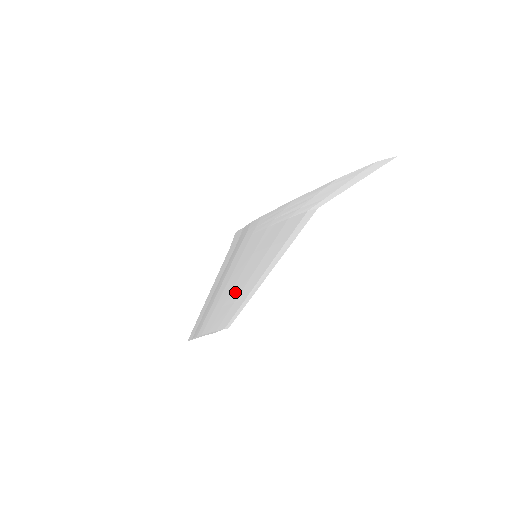
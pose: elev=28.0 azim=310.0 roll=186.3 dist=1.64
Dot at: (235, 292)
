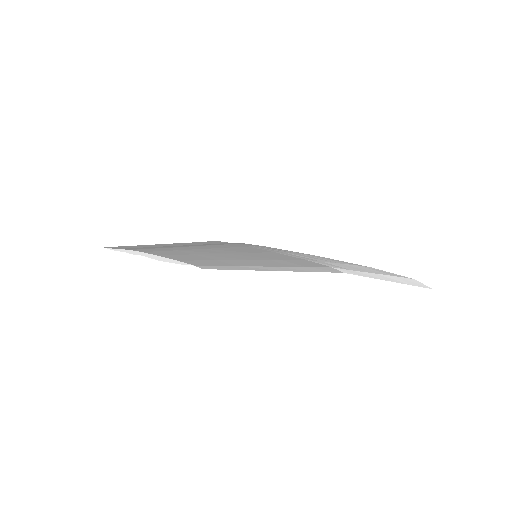
Dot at: (220, 256)
